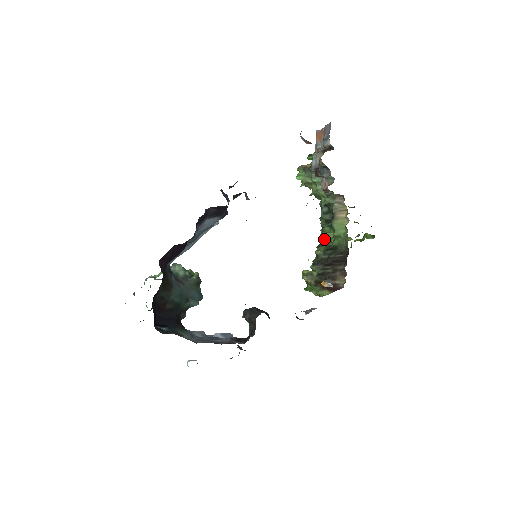
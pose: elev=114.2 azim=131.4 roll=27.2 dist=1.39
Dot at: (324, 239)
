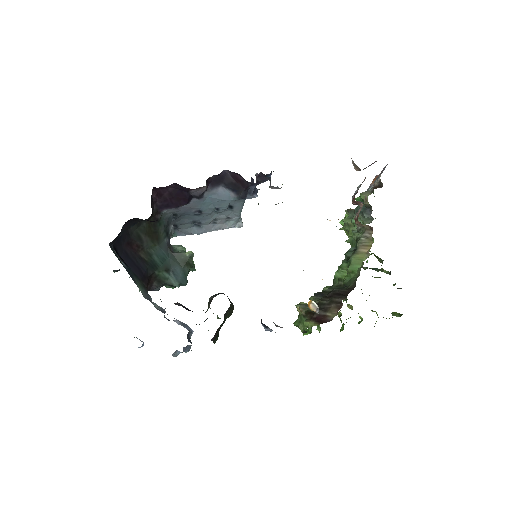
Dot at: (338, 276)
